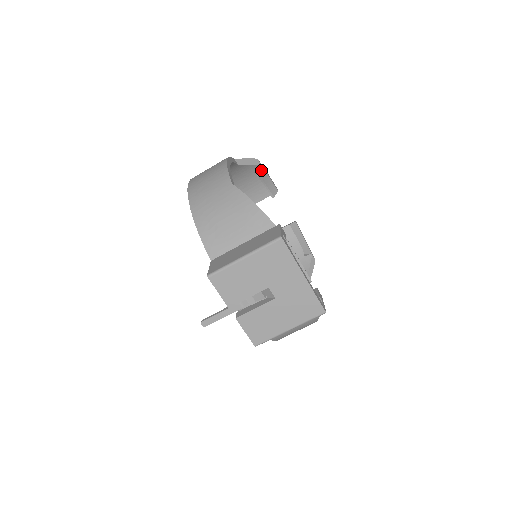
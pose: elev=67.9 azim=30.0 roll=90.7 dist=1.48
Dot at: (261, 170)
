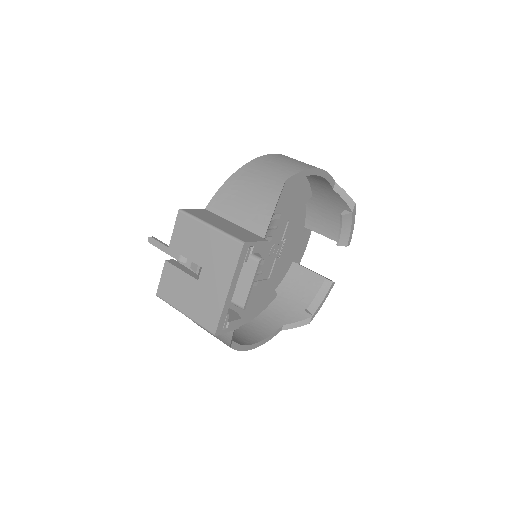
Dot at: (349, 214)
